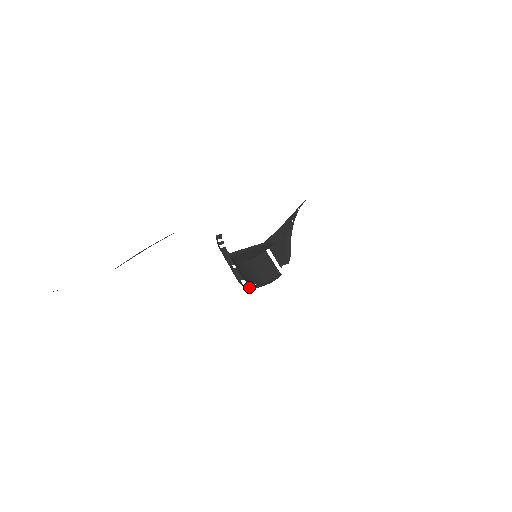
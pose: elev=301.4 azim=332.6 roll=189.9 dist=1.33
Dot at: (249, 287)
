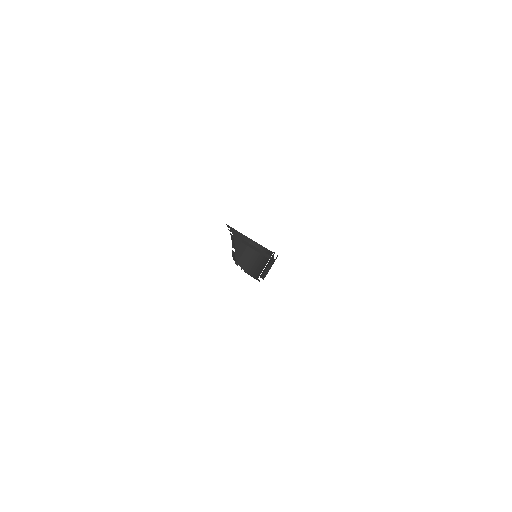
Dot at: (241, 269)
